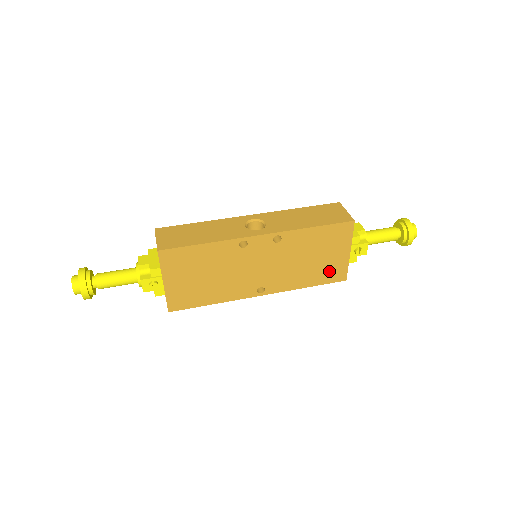
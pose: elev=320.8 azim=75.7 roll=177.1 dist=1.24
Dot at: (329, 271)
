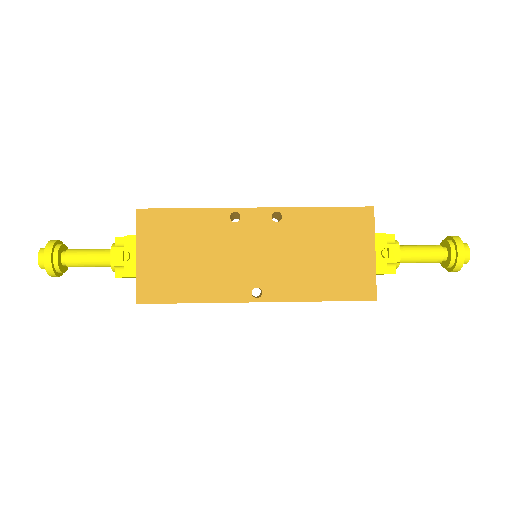
Dot at: (349, 280)
